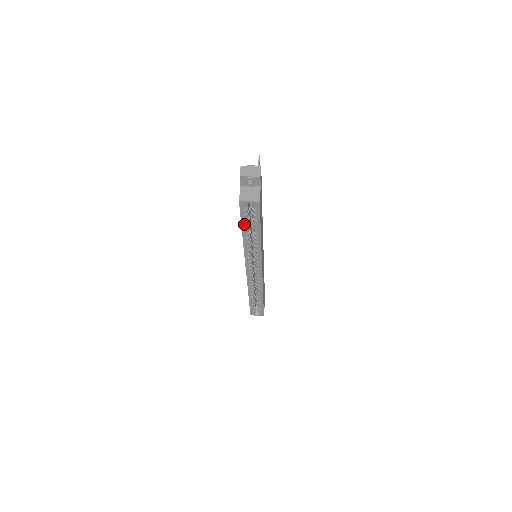
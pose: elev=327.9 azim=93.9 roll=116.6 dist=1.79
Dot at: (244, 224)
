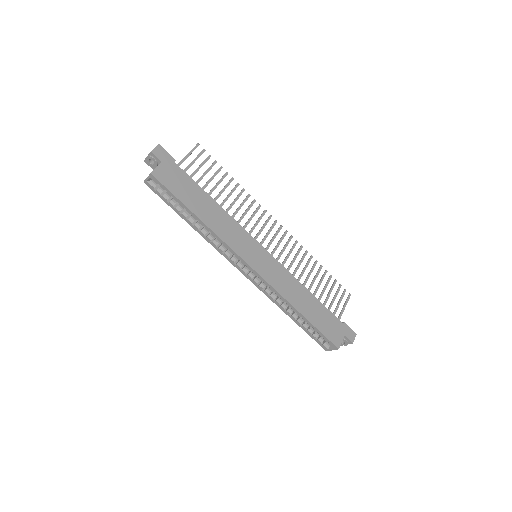
Dot at: (174, 208)
